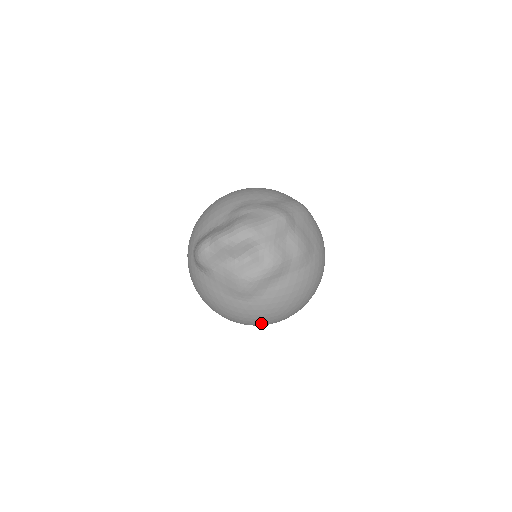
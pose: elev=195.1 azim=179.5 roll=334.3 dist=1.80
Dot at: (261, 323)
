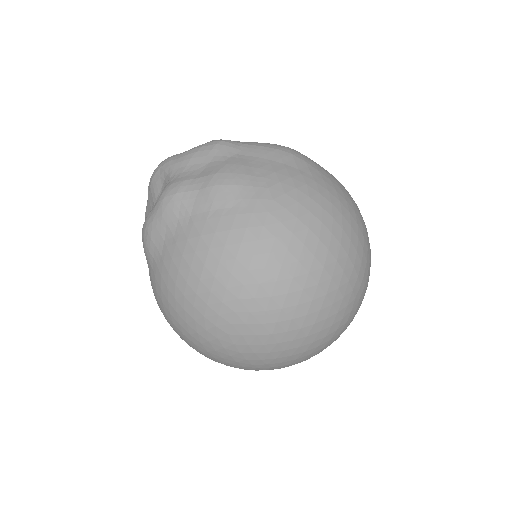
Dot at: (189, 332)
